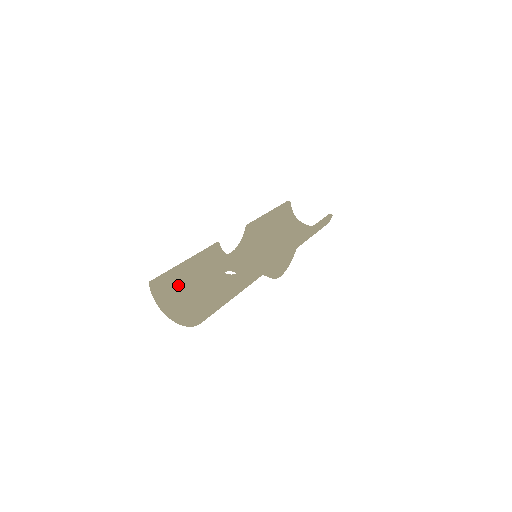
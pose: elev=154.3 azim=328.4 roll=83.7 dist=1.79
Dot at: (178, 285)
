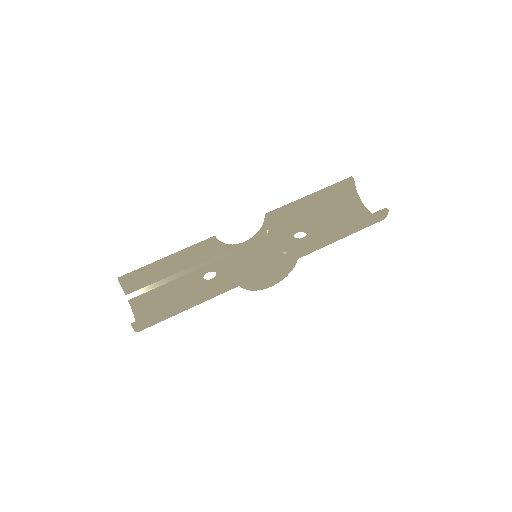
Dot at: (152, 281)
